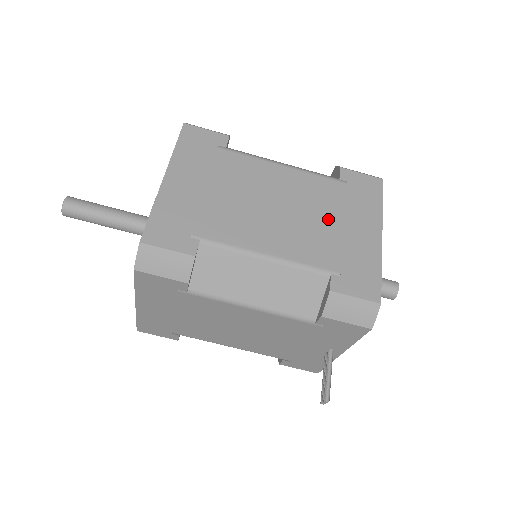
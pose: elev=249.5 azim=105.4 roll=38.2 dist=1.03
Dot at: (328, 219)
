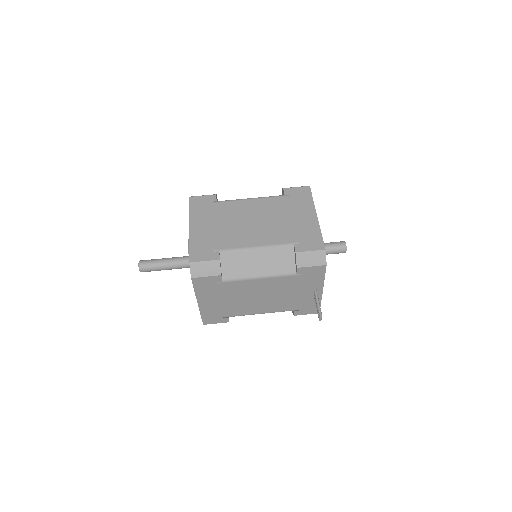
Dot at: (284, 218)
